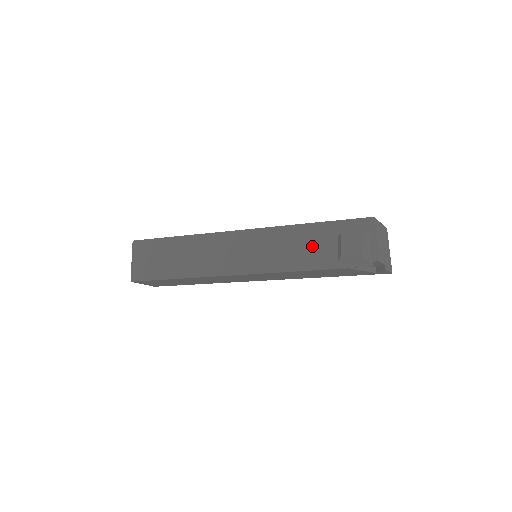
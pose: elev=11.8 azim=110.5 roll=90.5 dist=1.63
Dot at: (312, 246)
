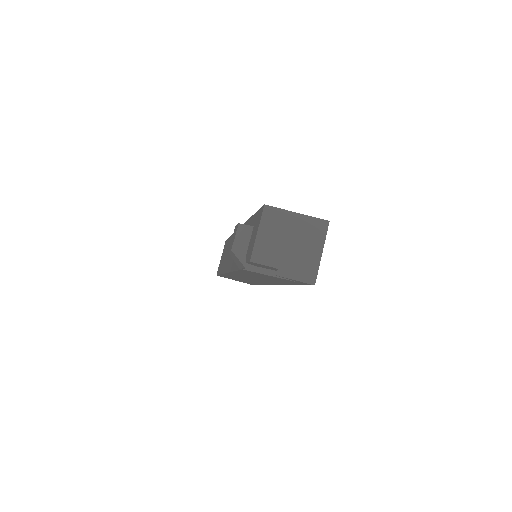
Dot at: occluded
